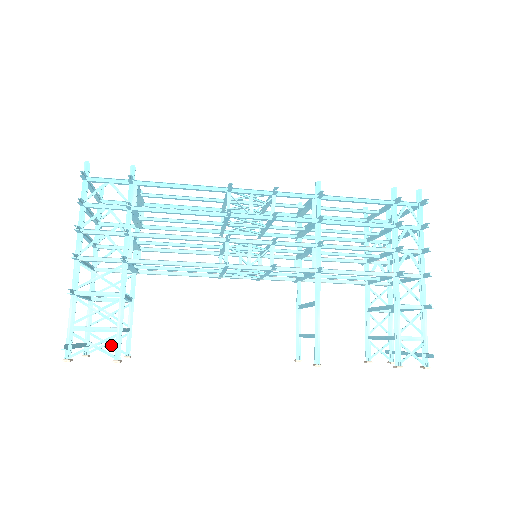
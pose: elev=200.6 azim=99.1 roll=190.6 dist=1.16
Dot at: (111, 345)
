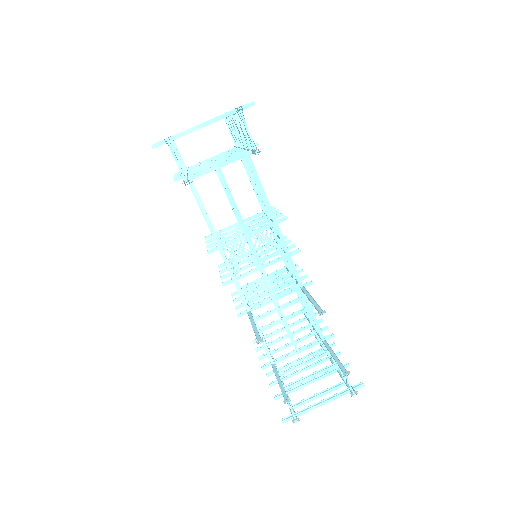
Dot at: occluded
